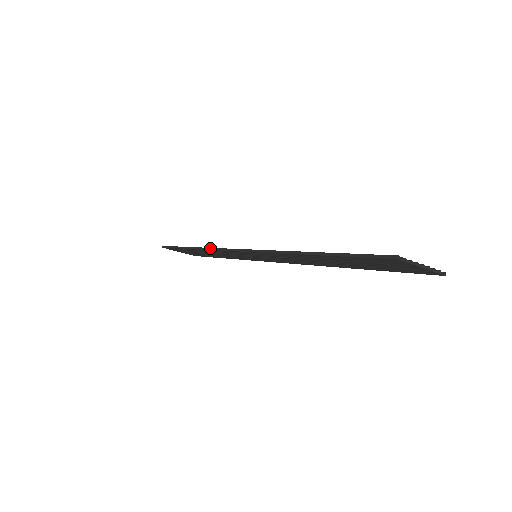
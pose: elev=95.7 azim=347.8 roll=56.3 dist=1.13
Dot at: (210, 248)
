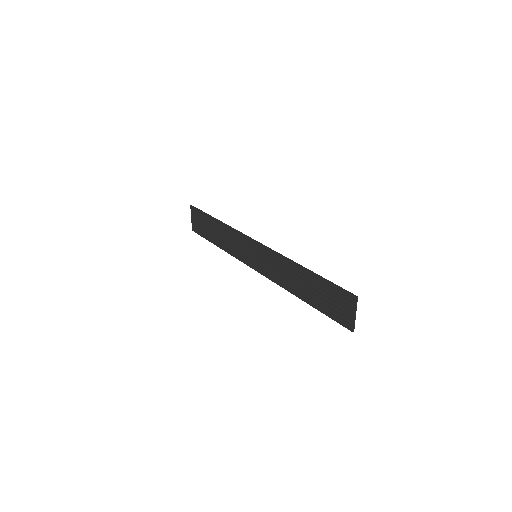
Dot at: occluded
